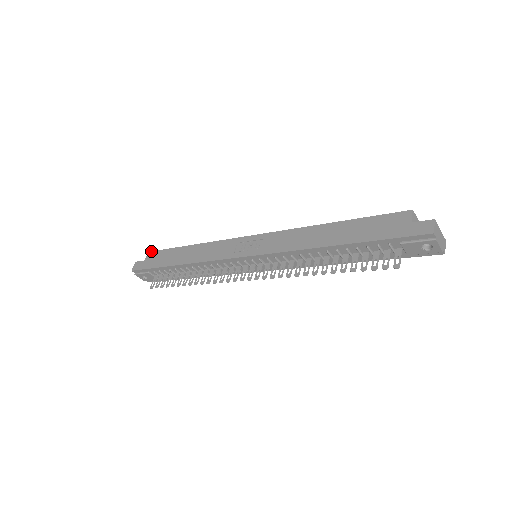
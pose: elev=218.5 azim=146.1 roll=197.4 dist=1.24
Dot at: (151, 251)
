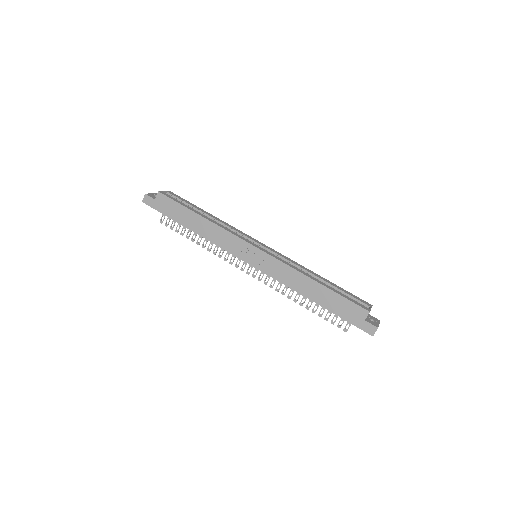
Dot at: (161, 193)
